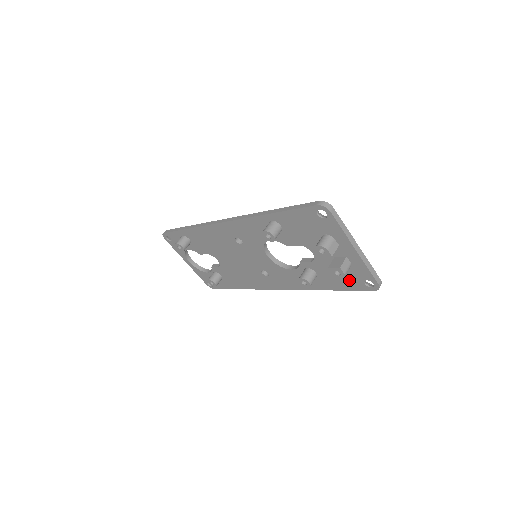
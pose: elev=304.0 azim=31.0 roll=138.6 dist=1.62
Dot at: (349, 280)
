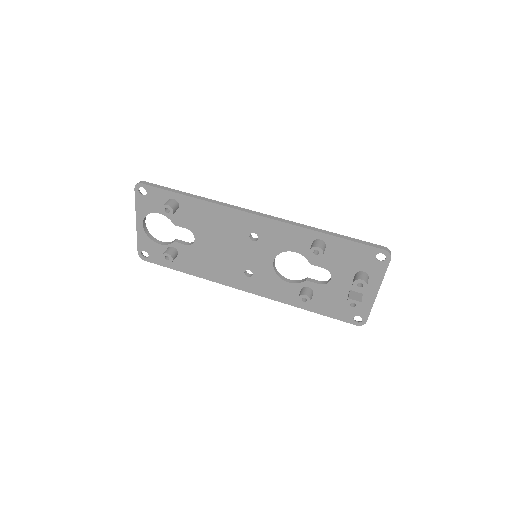
Dot at: (341, 310)
